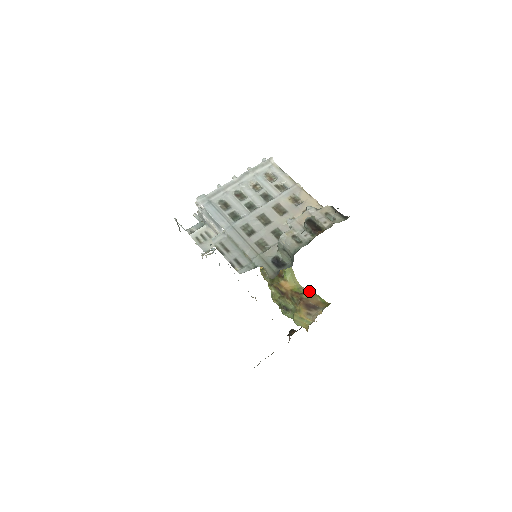
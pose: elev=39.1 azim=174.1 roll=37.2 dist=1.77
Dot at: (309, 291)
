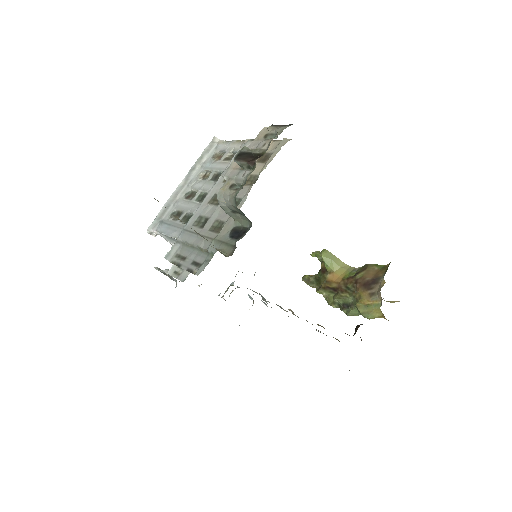
Dot at: (362, 267)
